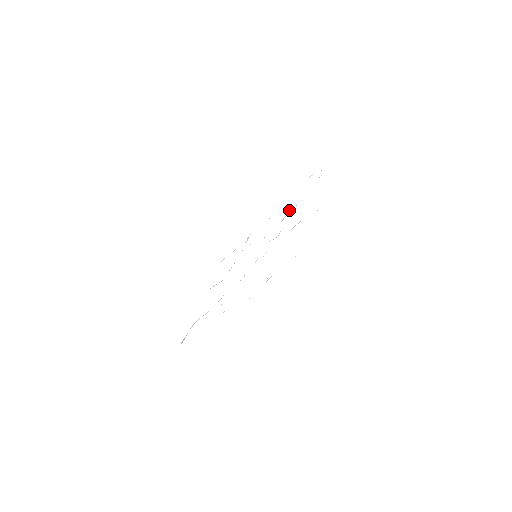
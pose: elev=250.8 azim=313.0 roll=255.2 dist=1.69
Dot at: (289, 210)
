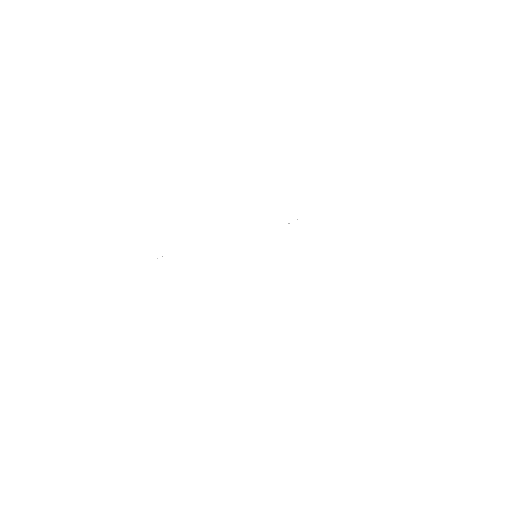
Dot at: occluded
